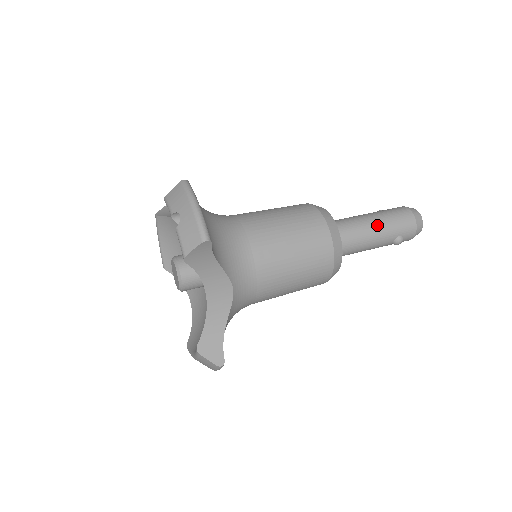
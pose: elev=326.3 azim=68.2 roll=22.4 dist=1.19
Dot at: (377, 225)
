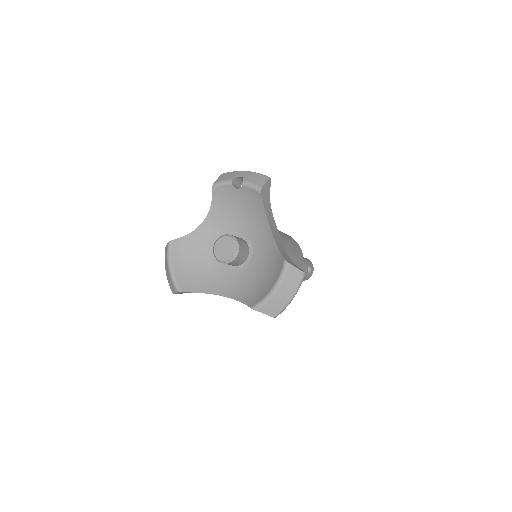
Dot at: occluded
